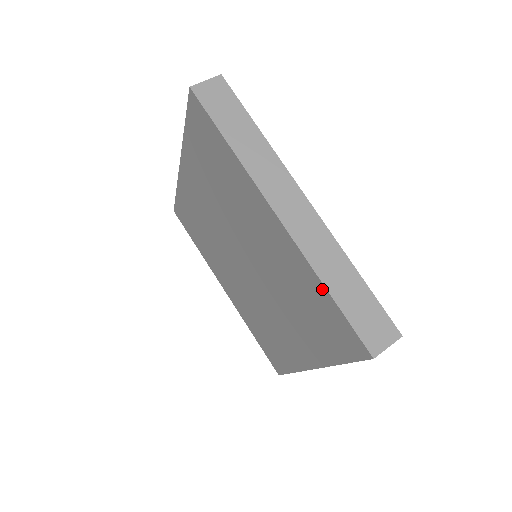
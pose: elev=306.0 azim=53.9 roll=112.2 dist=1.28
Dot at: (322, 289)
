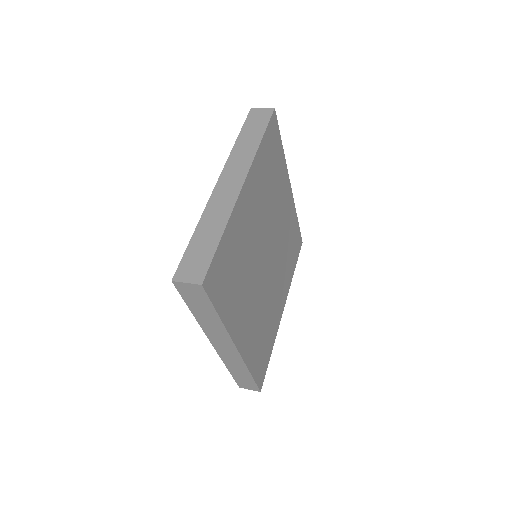
Dot at: occluded
